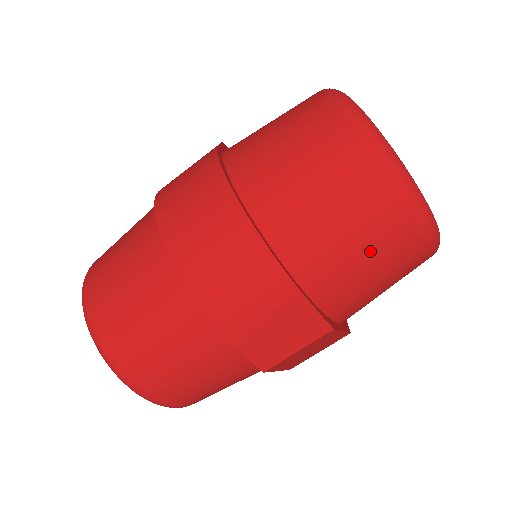
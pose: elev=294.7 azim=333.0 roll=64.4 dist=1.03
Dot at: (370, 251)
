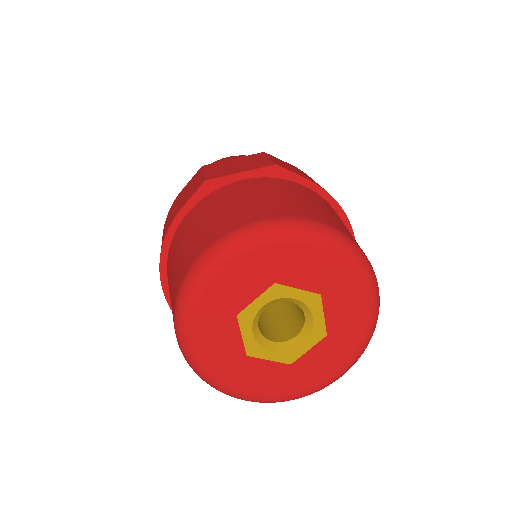
Dot at: occluded
